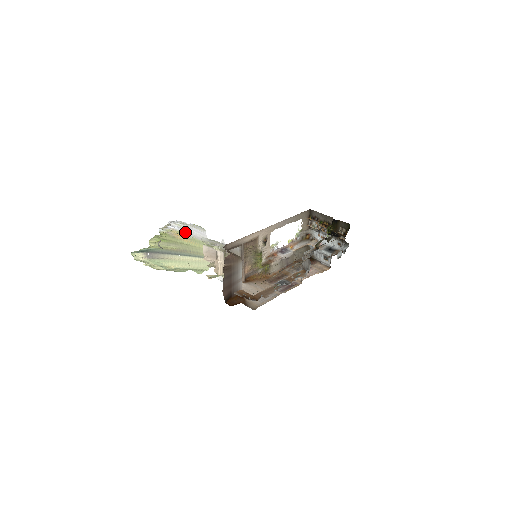
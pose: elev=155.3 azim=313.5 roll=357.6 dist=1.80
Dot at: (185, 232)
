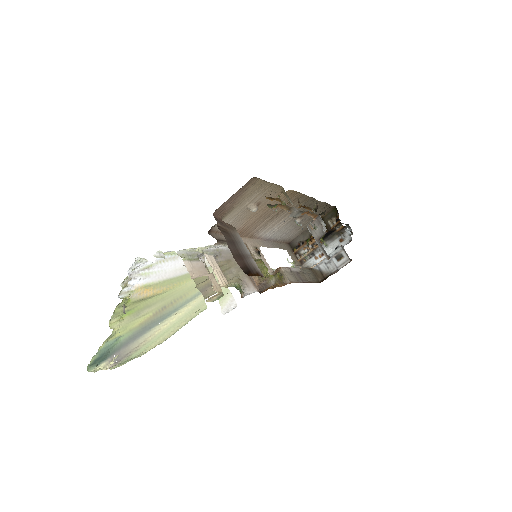
Dot at: (154, 280)
